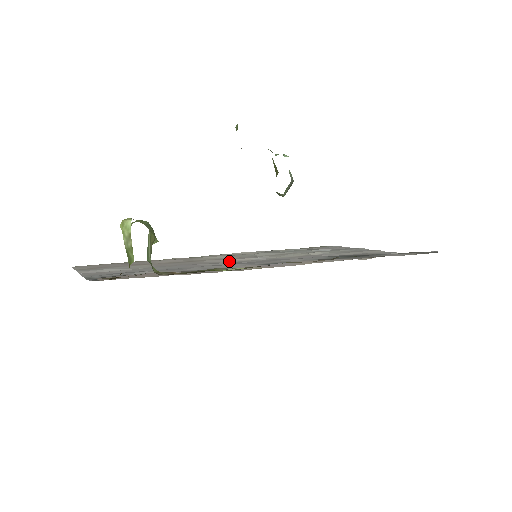
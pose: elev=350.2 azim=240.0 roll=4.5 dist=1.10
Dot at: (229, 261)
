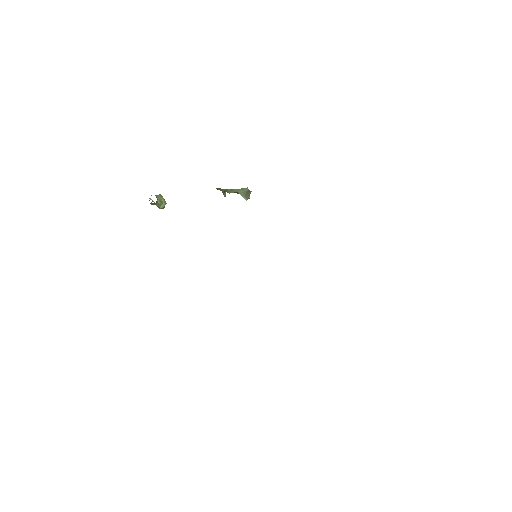
Dot at: occluded
